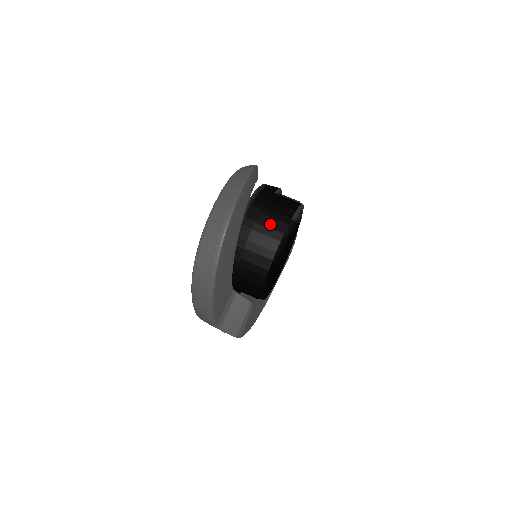
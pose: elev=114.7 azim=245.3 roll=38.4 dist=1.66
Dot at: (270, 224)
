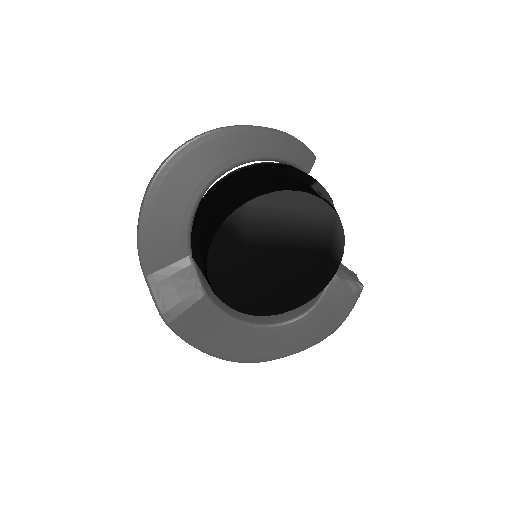
Dot at: (257, 186)
